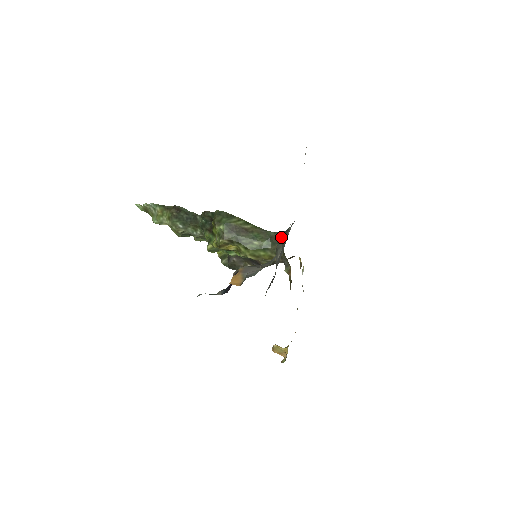
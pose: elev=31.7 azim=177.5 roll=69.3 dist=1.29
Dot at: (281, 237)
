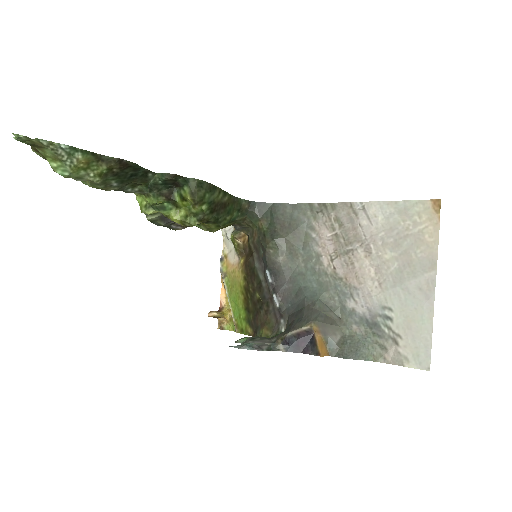
Dot at: (254, 209)
